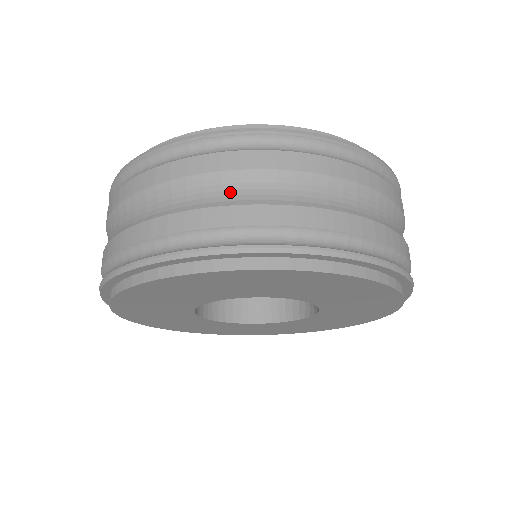
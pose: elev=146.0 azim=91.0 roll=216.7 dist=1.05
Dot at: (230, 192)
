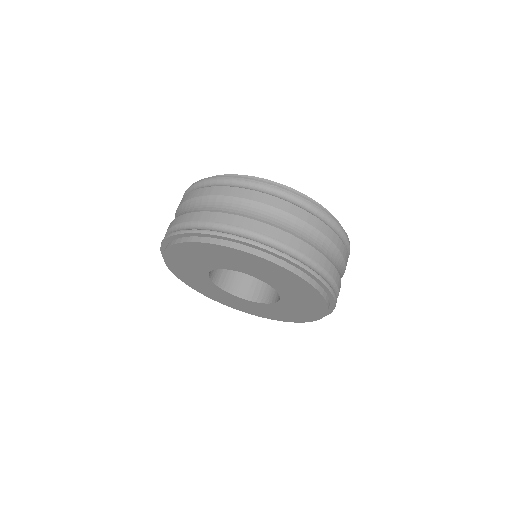
Dot at: (191, 208)
